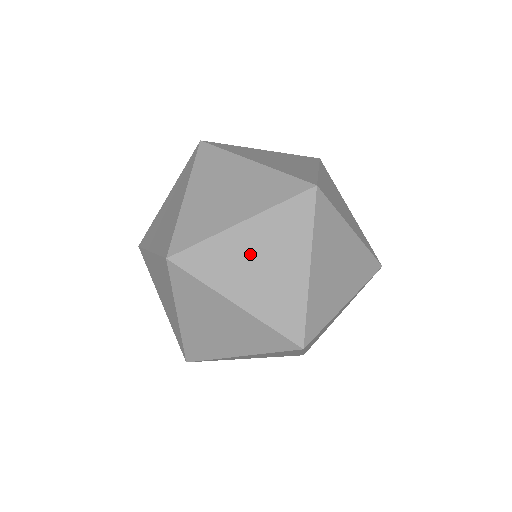
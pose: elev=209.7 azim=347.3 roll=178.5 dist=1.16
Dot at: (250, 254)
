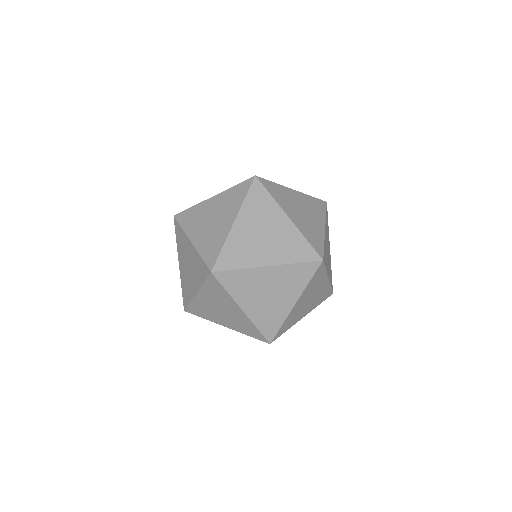
Dot at: (303, 305)
